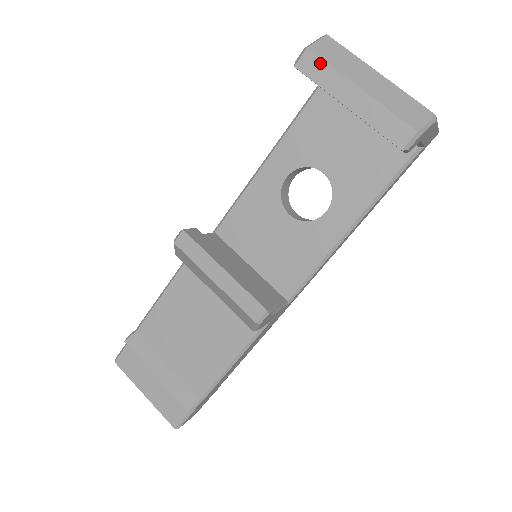
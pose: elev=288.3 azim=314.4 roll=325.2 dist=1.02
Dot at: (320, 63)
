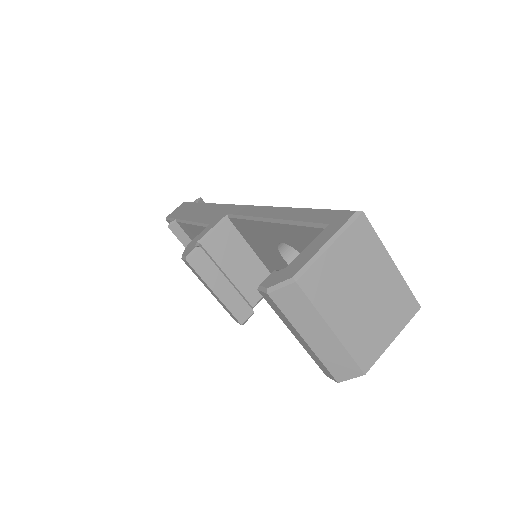
Dot at: (277, 308)
